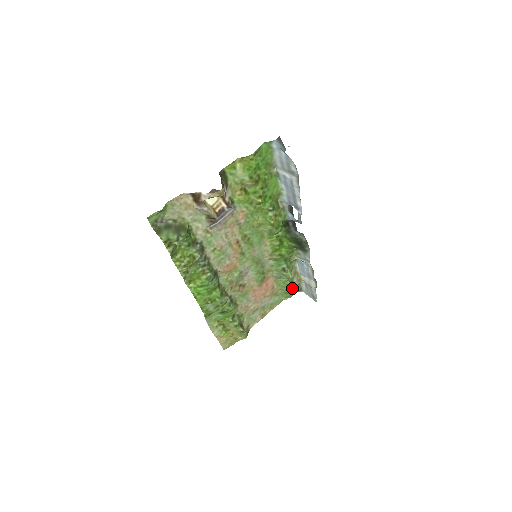
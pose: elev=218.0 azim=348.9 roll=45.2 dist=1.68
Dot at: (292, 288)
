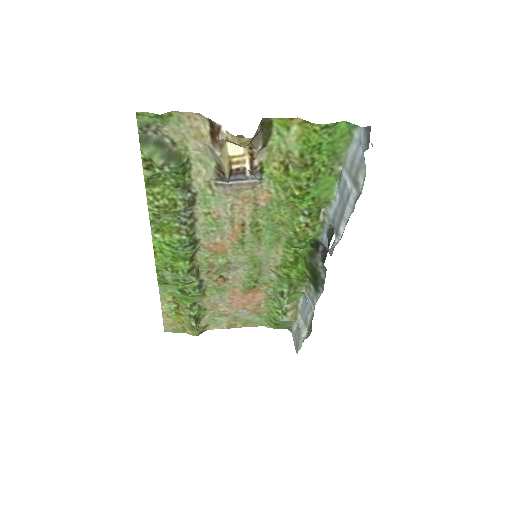
Dot at: (280, 320)
